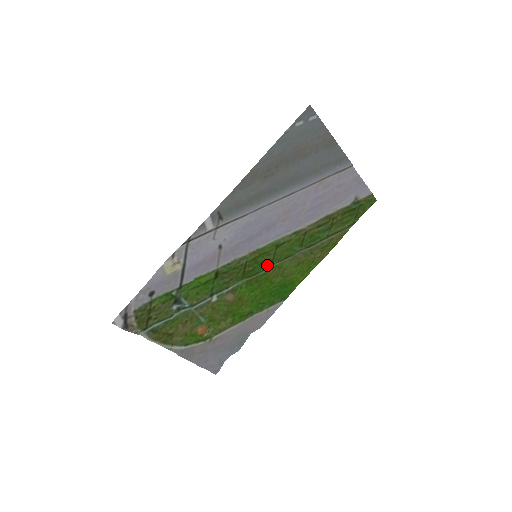
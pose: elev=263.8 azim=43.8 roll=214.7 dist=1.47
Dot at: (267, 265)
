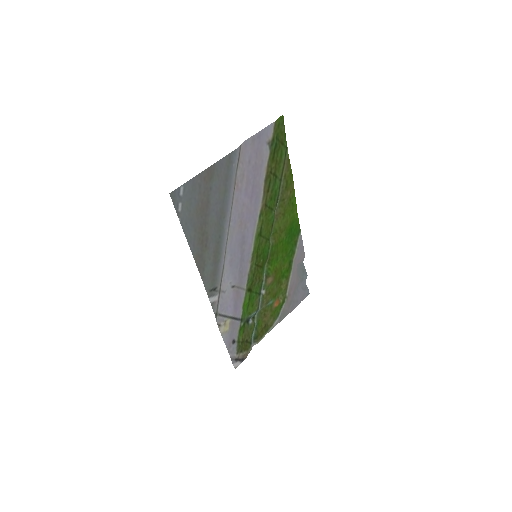
Dot at: (267, 245)
